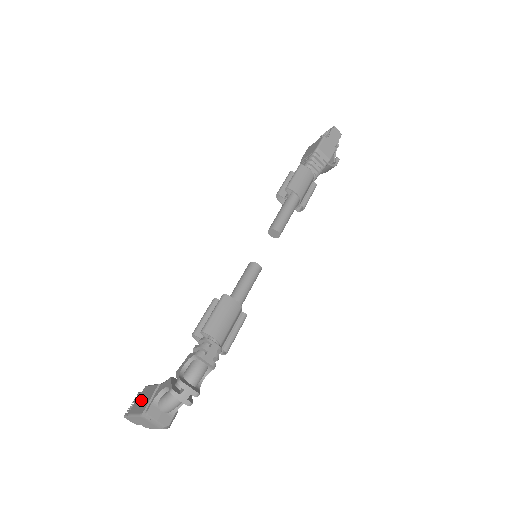
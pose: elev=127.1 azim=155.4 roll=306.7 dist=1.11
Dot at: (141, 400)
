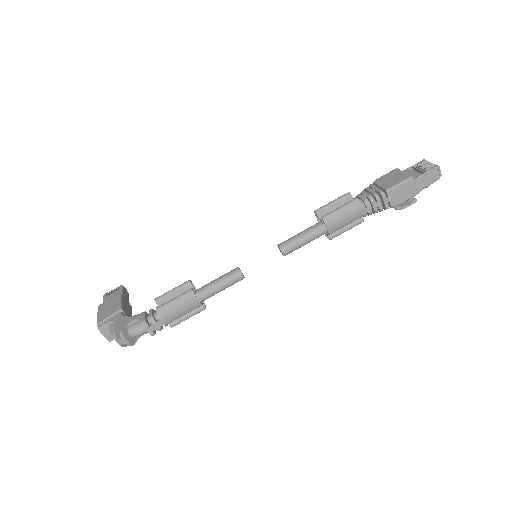
Dot at: (108, 306)
